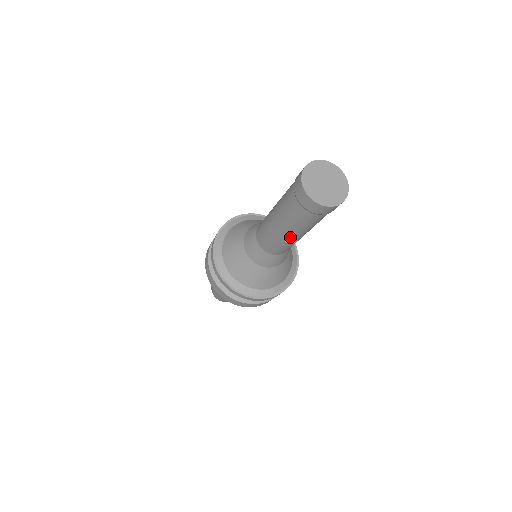
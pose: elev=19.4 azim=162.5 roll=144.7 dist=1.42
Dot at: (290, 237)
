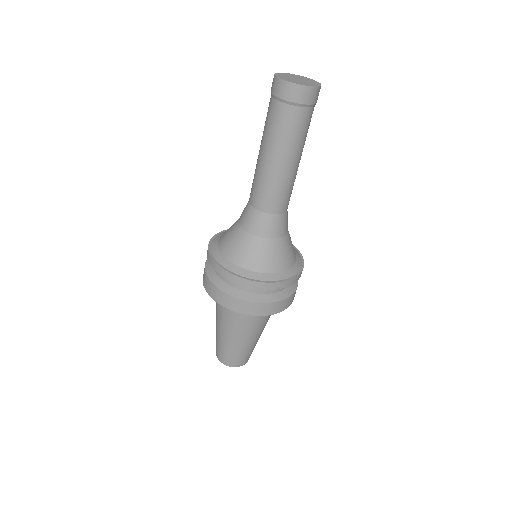
Dot at: (273, 163)
